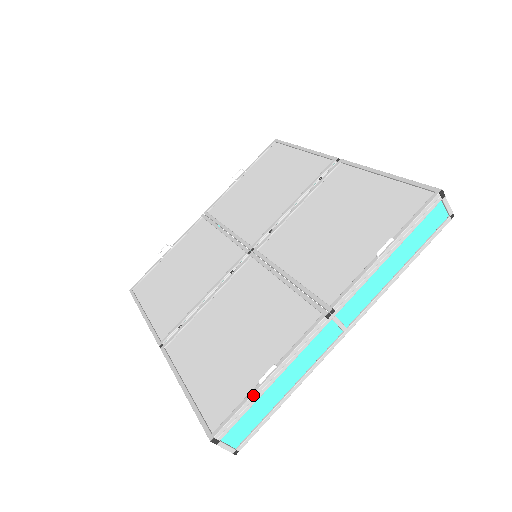
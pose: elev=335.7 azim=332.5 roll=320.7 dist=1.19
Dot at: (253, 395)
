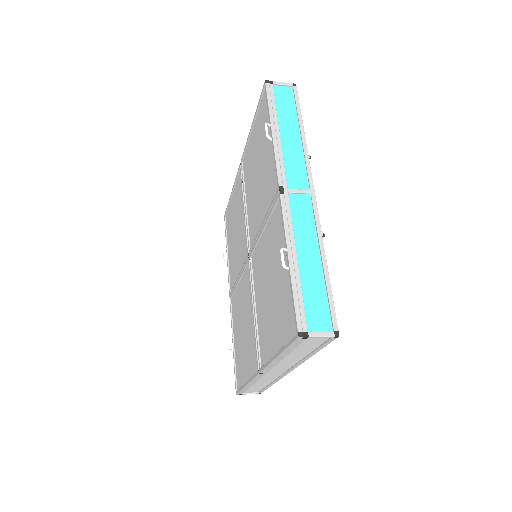
Dot at: (292, 280)
